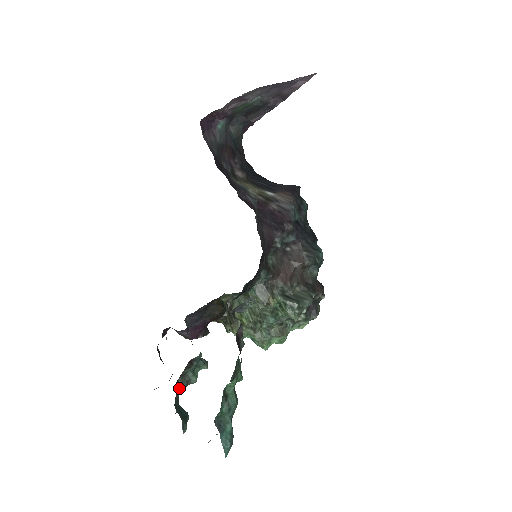
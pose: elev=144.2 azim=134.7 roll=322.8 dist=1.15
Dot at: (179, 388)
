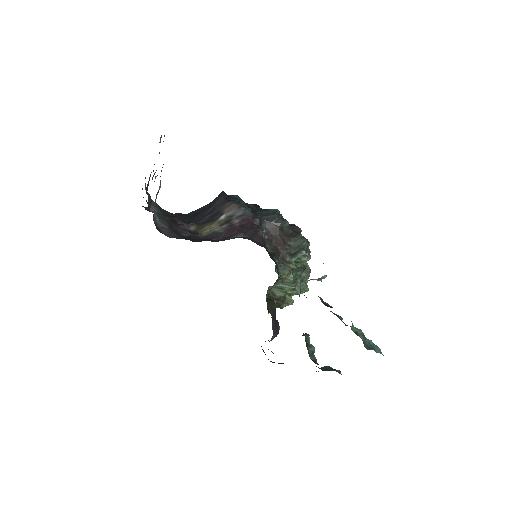
Dot at: (315, 361)
